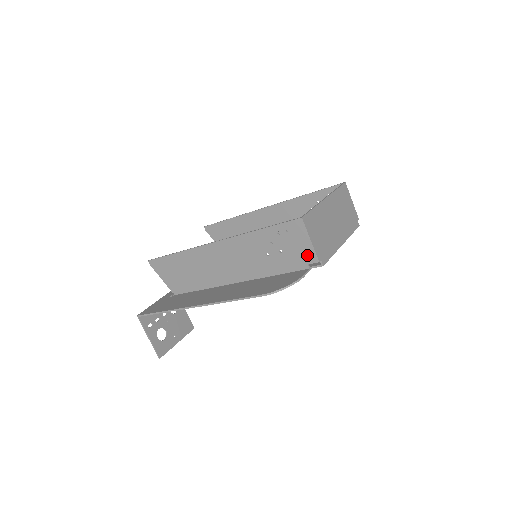
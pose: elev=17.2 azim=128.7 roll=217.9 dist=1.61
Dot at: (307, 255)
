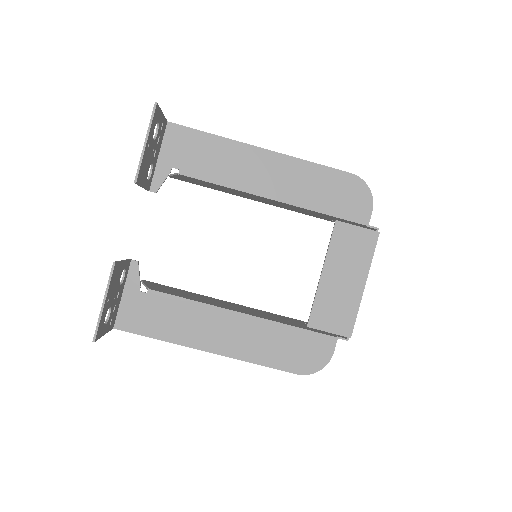
Dot at: occluded
